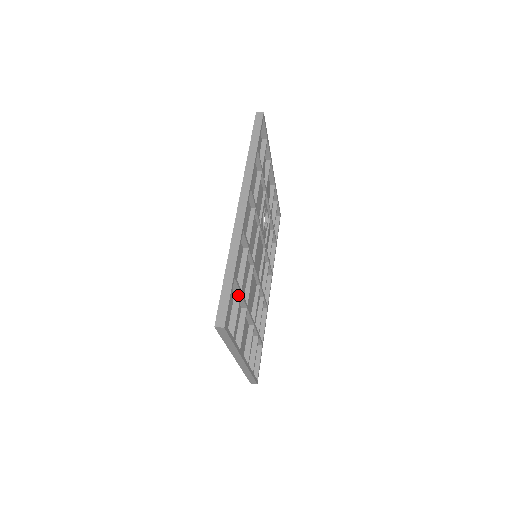
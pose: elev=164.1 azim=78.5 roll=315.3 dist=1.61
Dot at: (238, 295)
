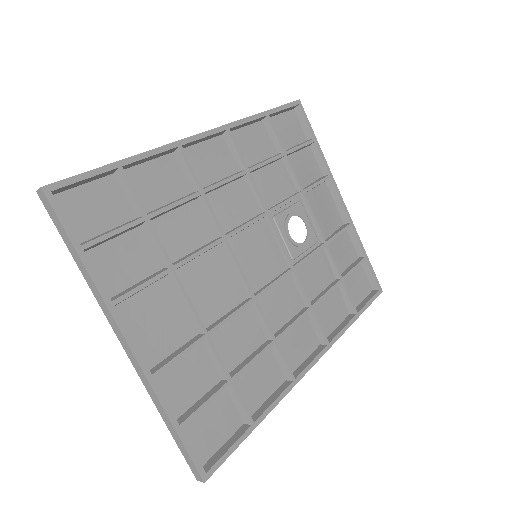
Dot at: (138, 218)
